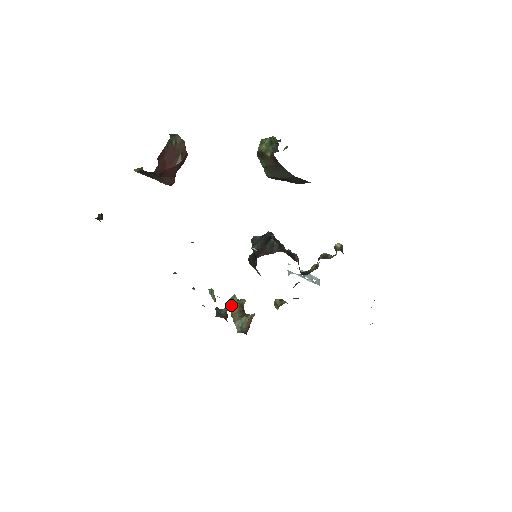
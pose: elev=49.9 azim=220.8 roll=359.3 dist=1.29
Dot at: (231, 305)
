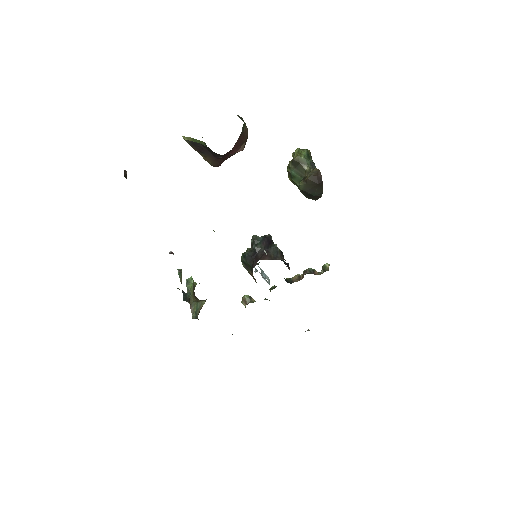
Dot at: (188, 287)
